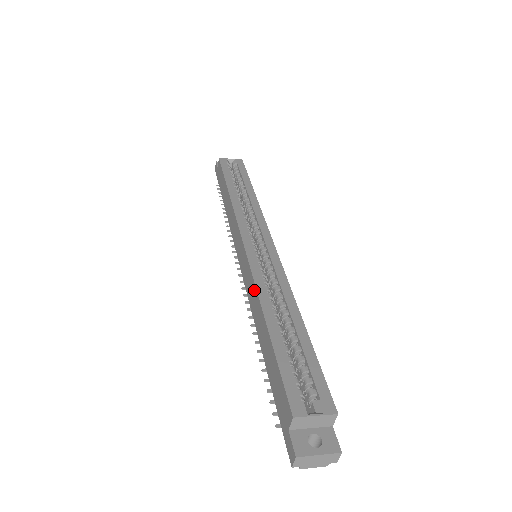
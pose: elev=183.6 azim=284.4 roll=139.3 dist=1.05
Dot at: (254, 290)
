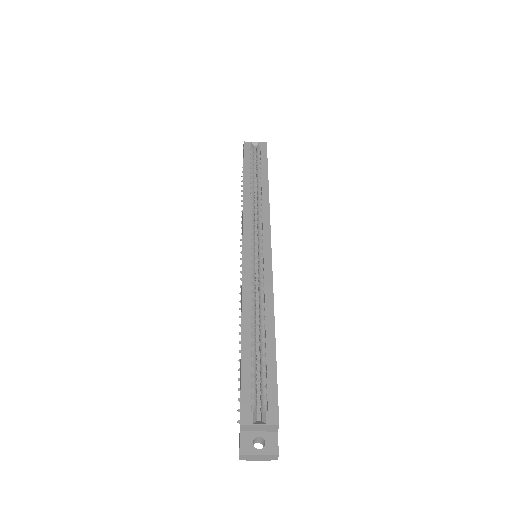
Dot at: occluded
